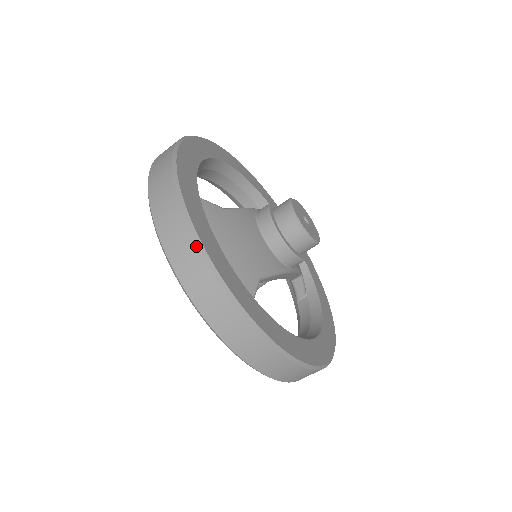
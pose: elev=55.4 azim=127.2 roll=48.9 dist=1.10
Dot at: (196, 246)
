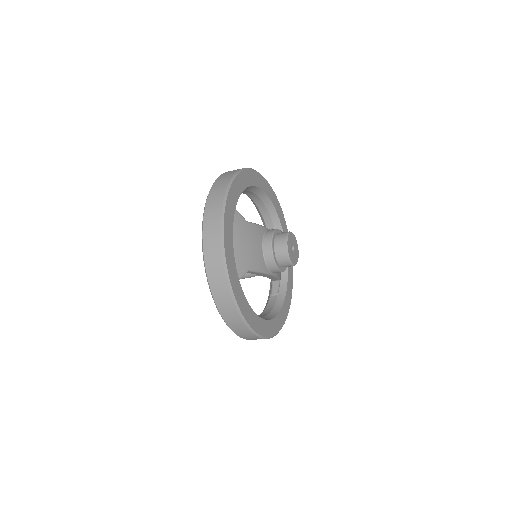
Dot at: (220, 238)
